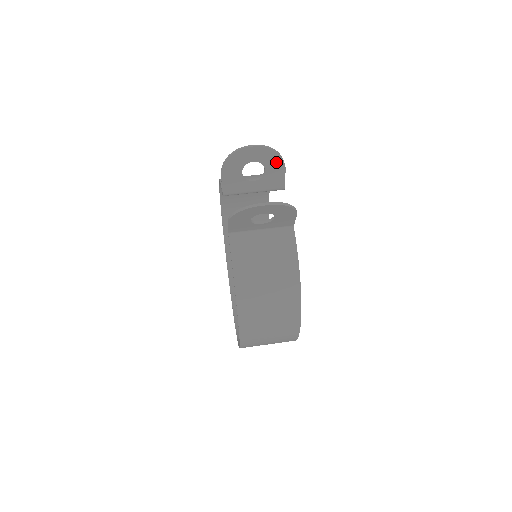
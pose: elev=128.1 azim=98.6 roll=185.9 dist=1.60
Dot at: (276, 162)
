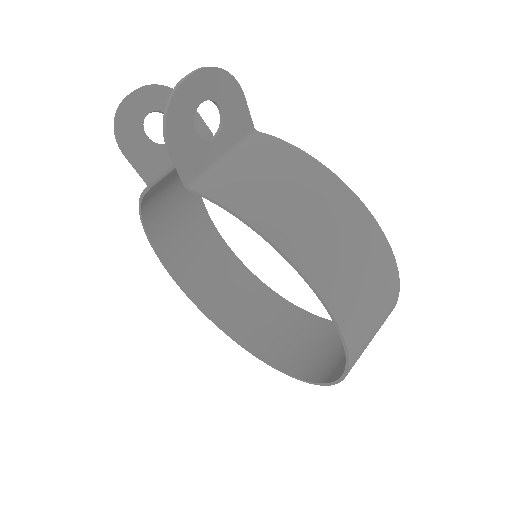
Dot at: occluded
